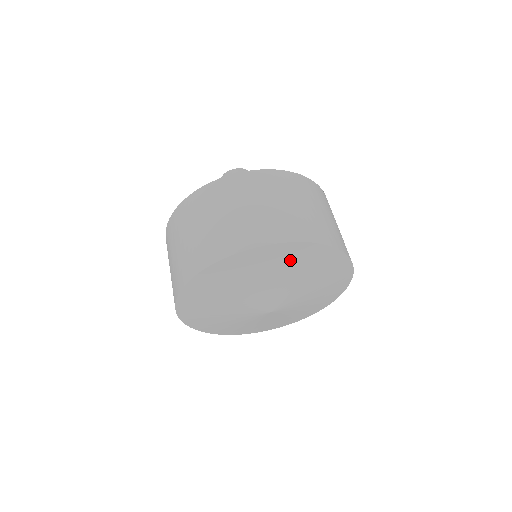
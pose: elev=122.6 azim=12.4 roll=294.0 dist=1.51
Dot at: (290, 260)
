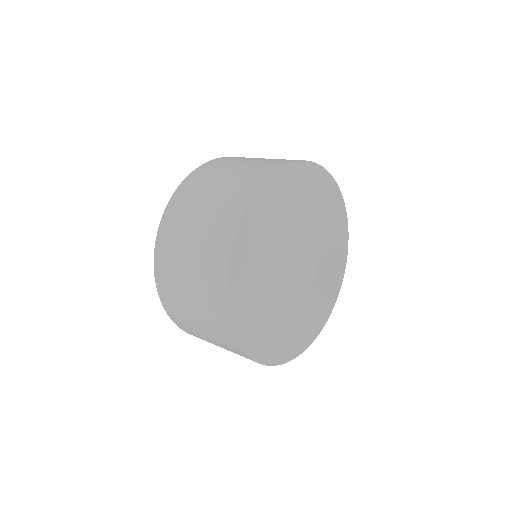
Dot at: (301, 187)
